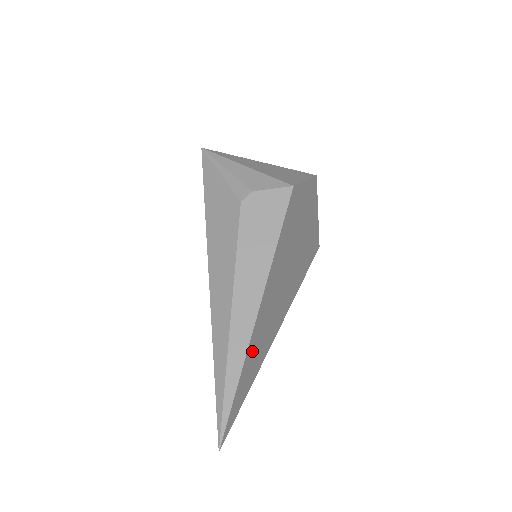
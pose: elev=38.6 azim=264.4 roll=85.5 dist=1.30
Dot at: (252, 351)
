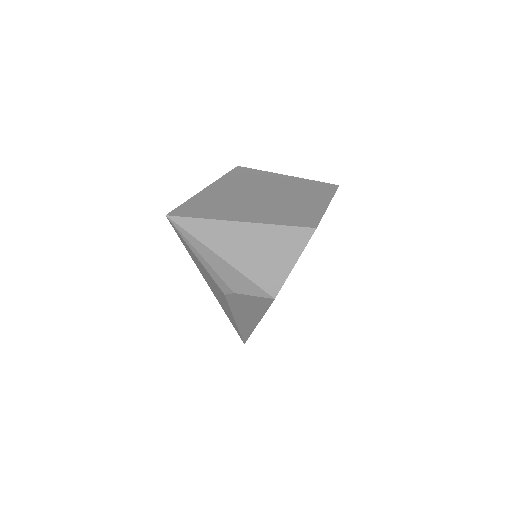
Dot at: occluded
